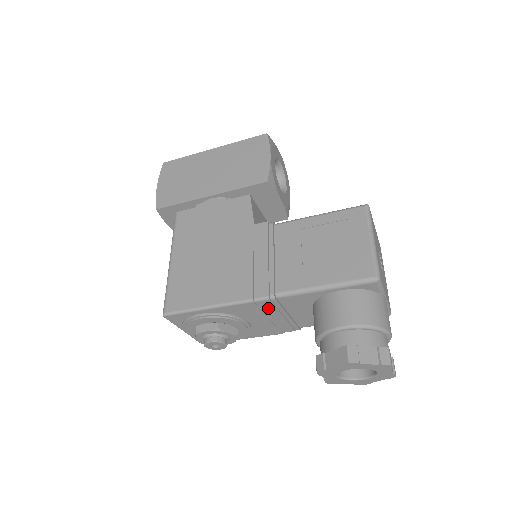
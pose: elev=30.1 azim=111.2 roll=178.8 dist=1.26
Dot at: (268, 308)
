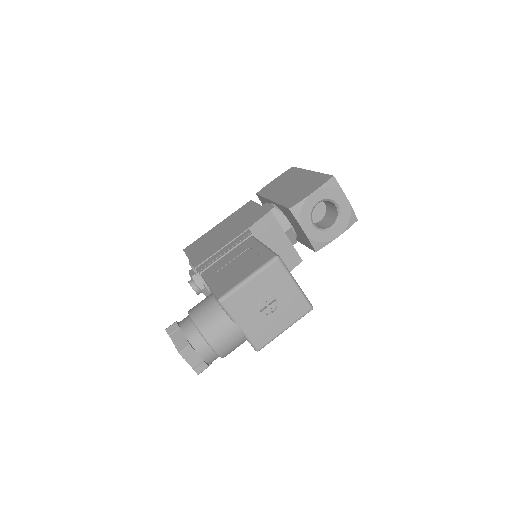
Dot at: occluded
